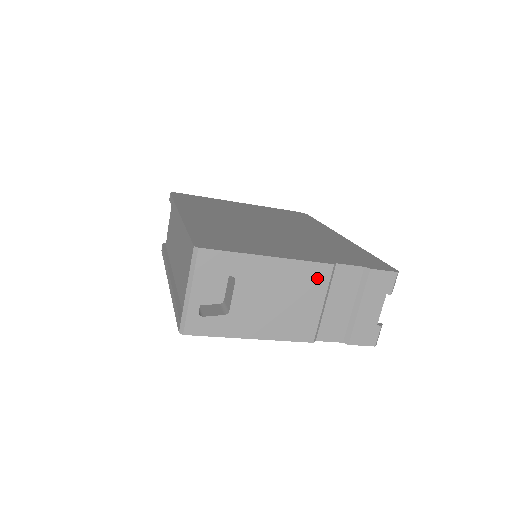
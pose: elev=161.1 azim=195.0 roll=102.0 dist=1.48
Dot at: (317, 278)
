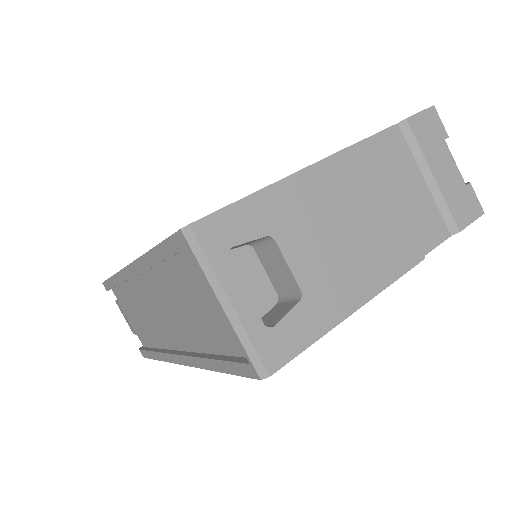
Dot at: (363, 168)
